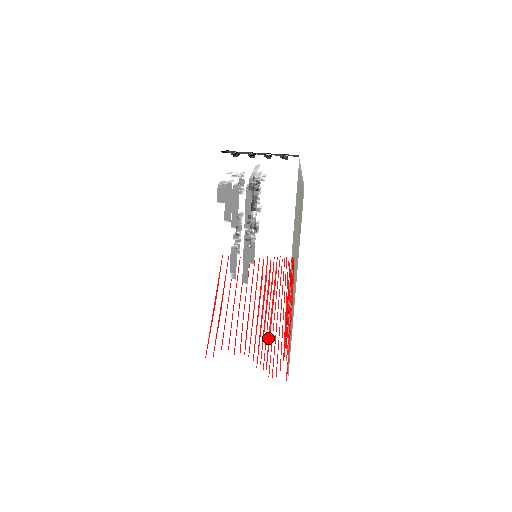
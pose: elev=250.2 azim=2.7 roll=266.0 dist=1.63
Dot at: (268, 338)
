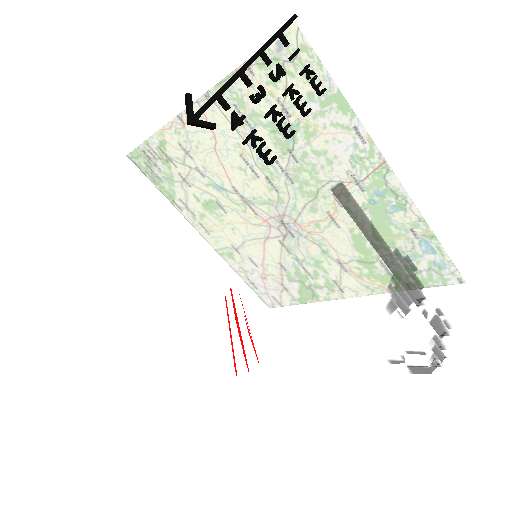
Dot at: occluded
